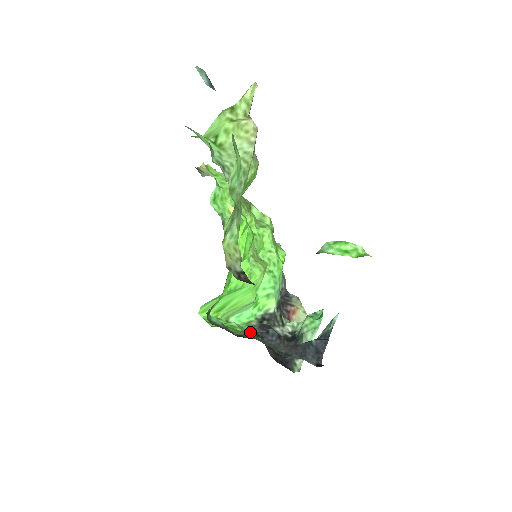
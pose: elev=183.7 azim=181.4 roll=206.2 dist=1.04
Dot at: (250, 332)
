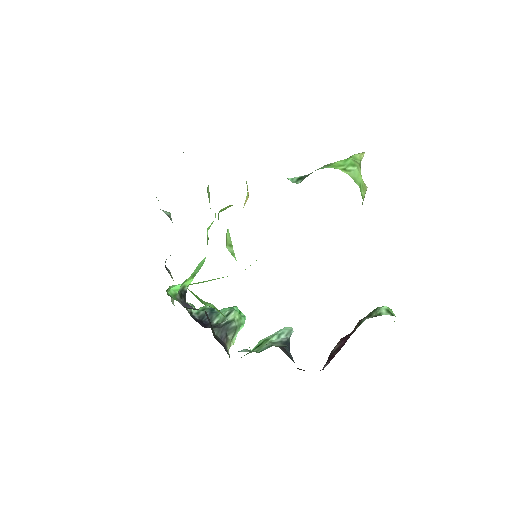
Dot at: occluded
